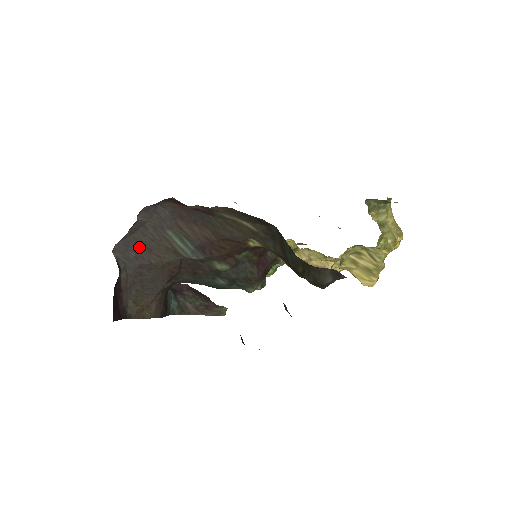
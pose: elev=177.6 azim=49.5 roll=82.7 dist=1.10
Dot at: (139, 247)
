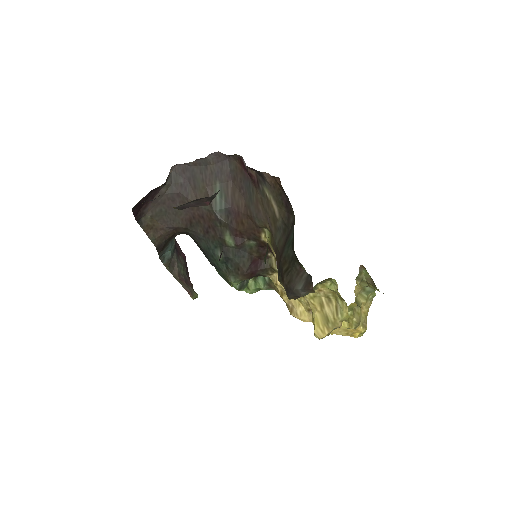
Dot at: (190, 179)
